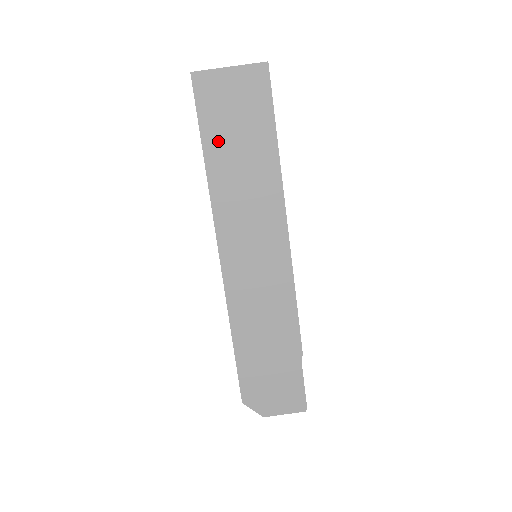
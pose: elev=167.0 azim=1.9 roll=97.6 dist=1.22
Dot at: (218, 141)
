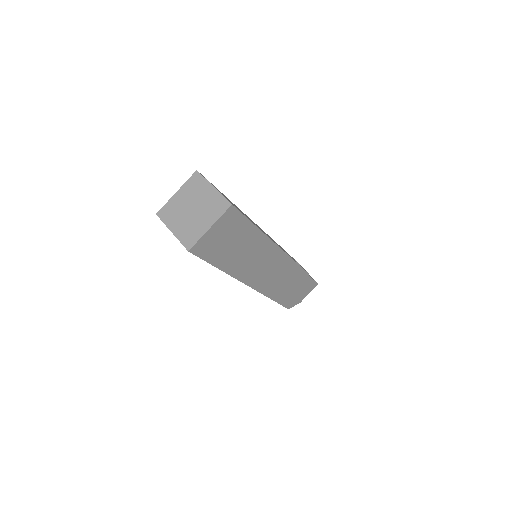
Dot at: (224, 258)
